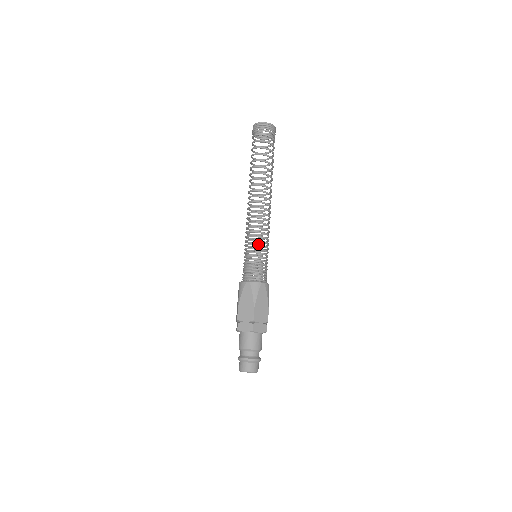
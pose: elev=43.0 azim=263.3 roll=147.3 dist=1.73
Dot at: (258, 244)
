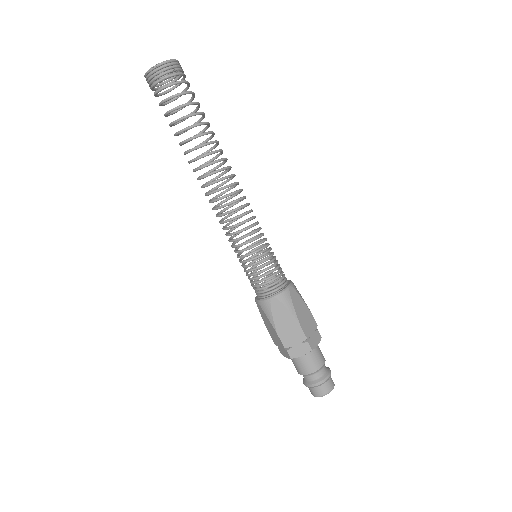
Dot at: (240, 250)
